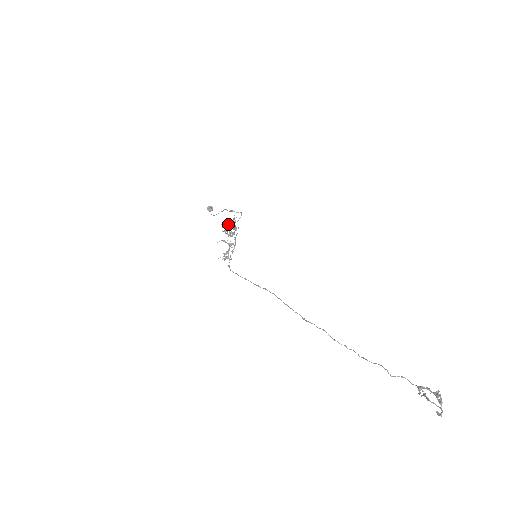
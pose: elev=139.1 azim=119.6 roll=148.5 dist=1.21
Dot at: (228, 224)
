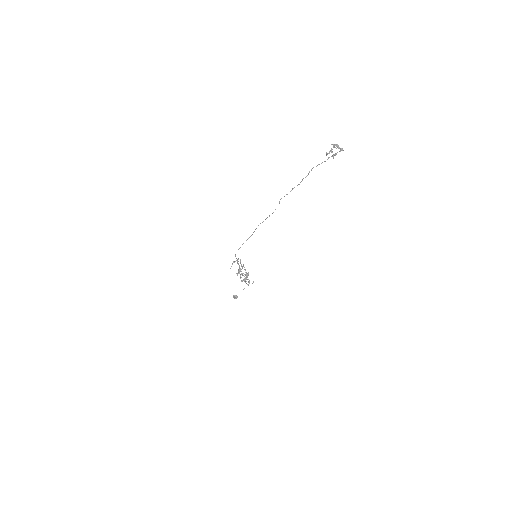
Dot at: (241, 274)
